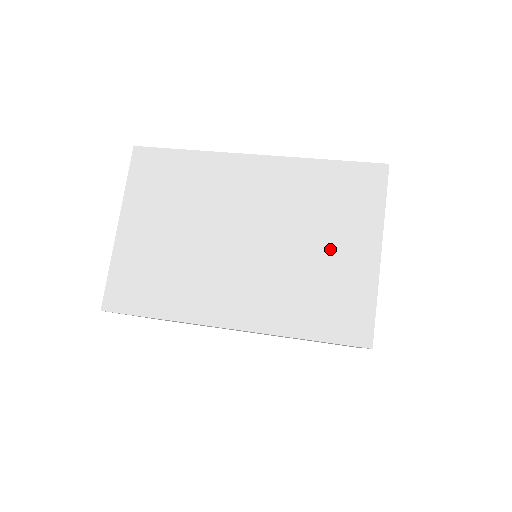
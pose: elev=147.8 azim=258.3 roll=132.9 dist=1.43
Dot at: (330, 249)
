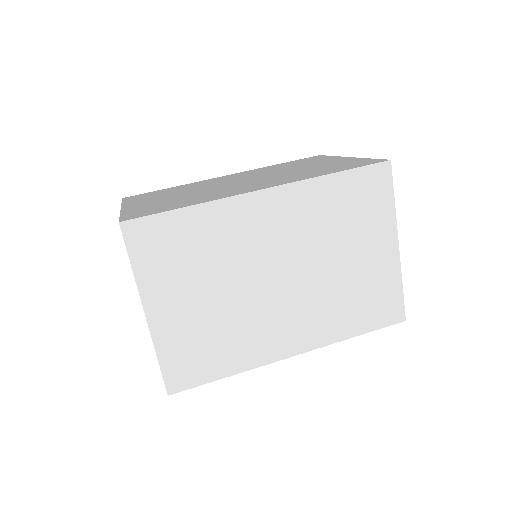
Dot at: (358, 257)
